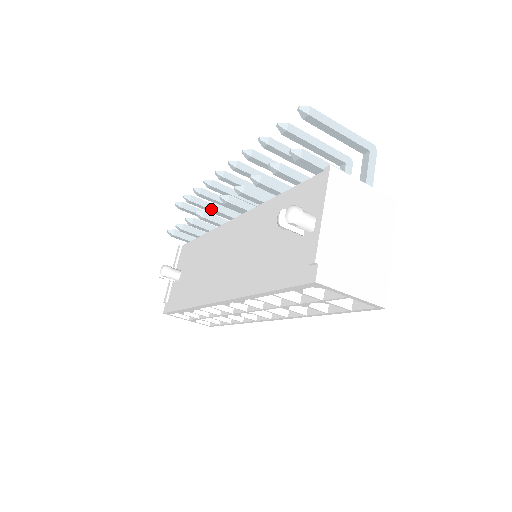
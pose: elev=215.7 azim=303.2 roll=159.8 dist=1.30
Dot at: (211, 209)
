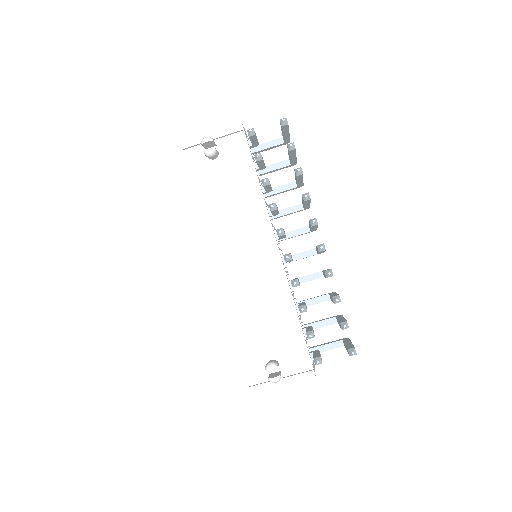
Dot at: (278, 233)
